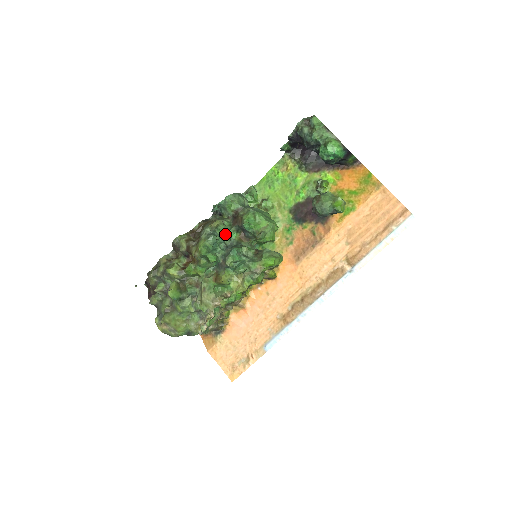
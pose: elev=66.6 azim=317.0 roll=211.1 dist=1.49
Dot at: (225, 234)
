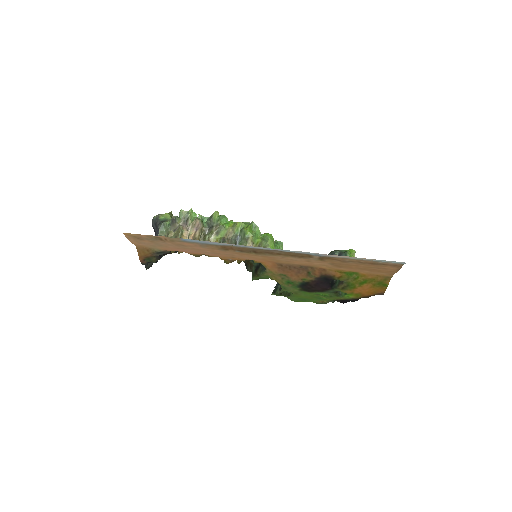
Dot at: occluded
